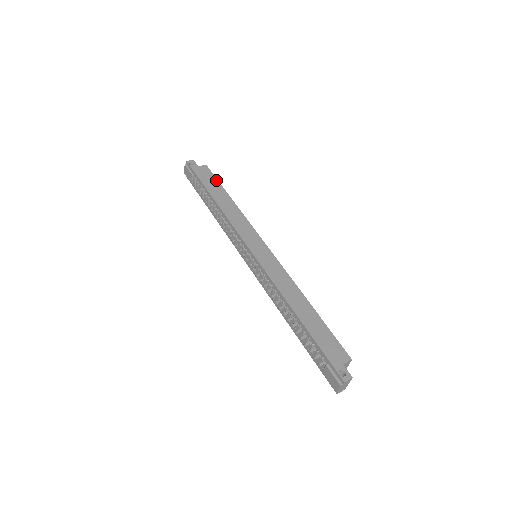
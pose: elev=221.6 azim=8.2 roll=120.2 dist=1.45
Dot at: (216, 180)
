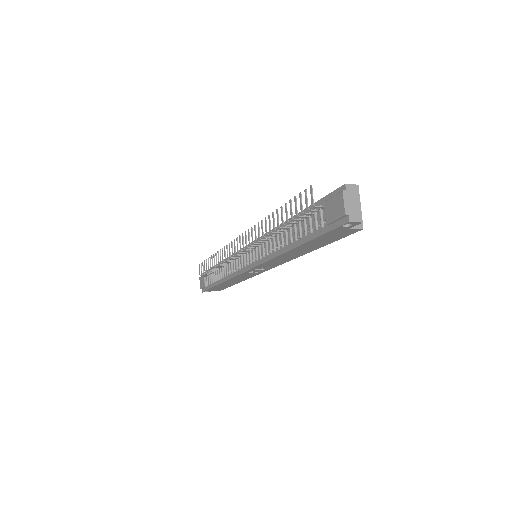
Dot at: occluded
